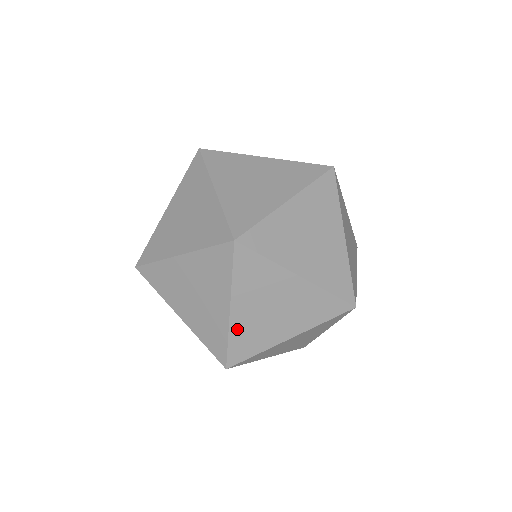
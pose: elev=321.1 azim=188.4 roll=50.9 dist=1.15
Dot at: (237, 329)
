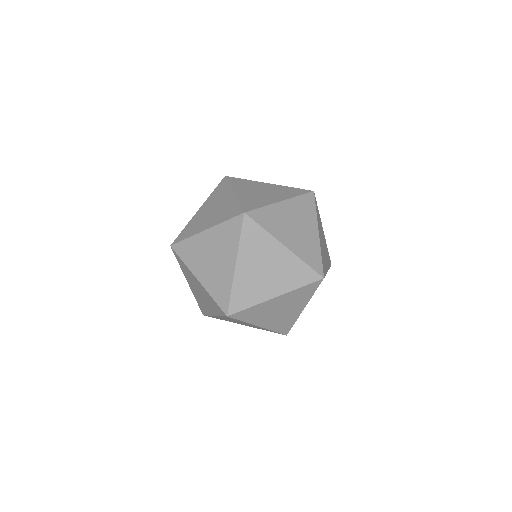
Dot at: (195, 295)
